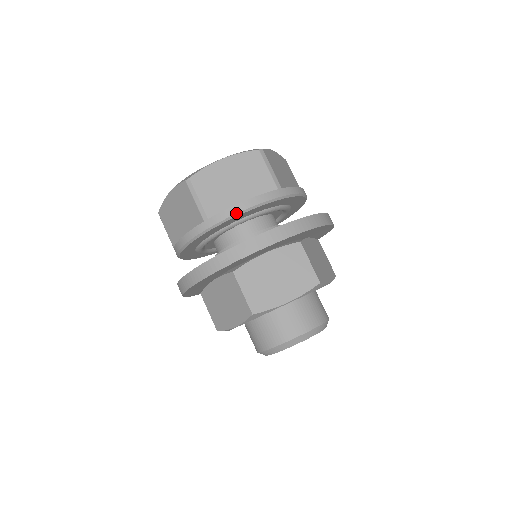
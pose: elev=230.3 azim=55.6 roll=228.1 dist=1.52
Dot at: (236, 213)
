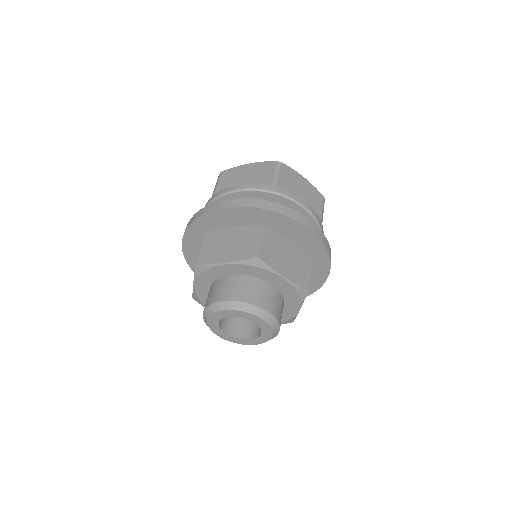
Dot at: (296, 200)
